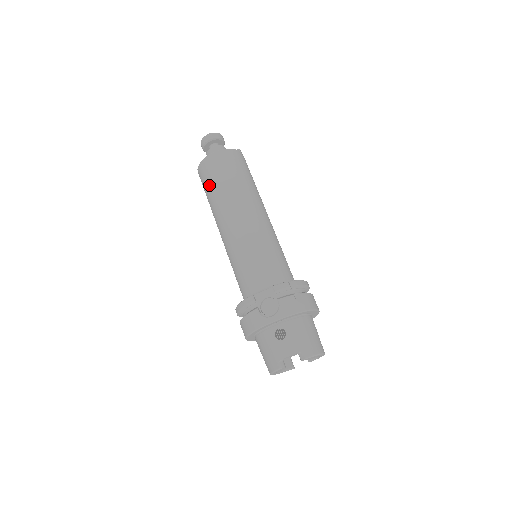
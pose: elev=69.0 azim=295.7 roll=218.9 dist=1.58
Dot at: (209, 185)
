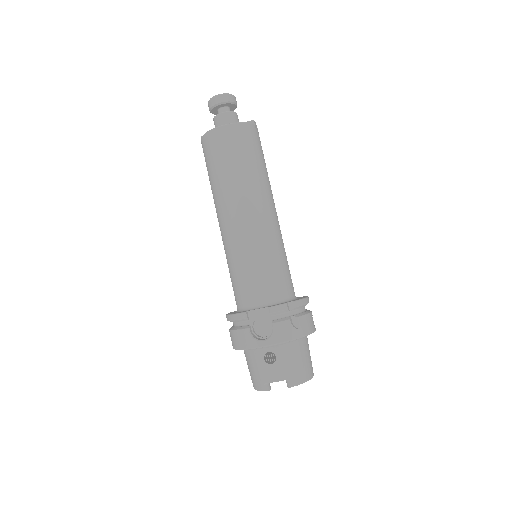
Dot at: (212, 166)
